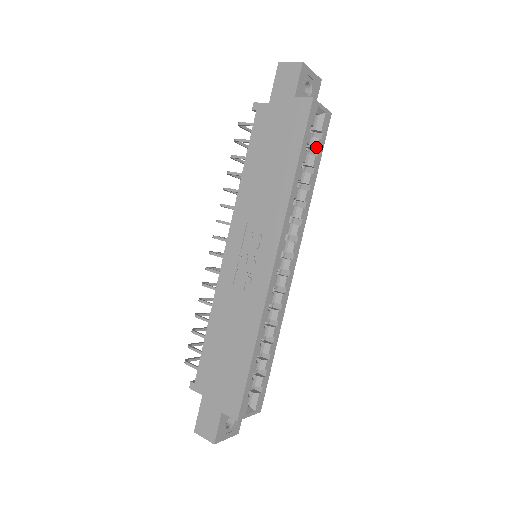
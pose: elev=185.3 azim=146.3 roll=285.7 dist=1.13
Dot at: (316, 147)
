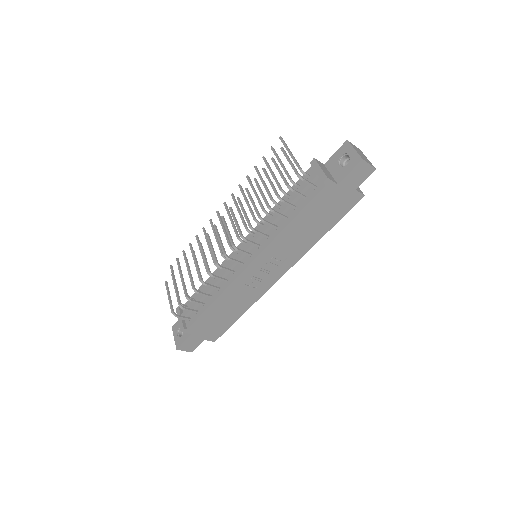
Dot at: occluded
